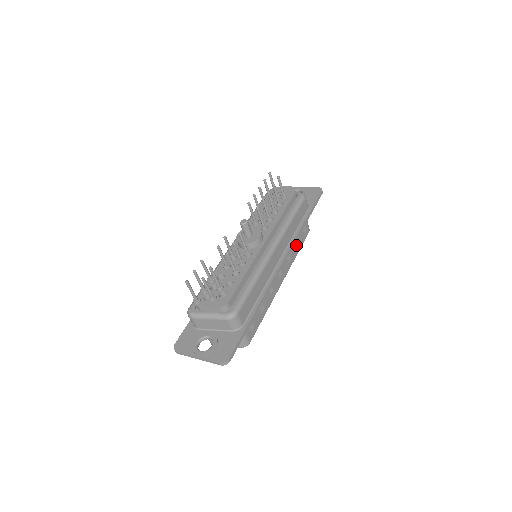
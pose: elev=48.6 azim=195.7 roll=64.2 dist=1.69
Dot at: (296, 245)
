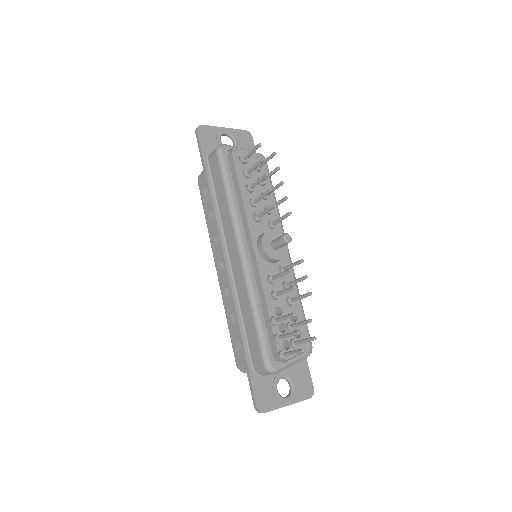
Dot at: occluded
